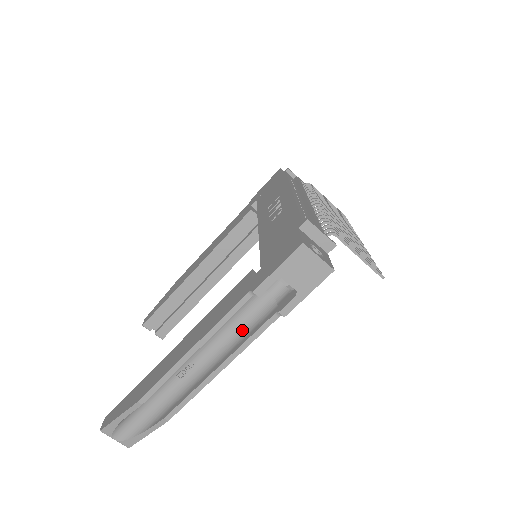
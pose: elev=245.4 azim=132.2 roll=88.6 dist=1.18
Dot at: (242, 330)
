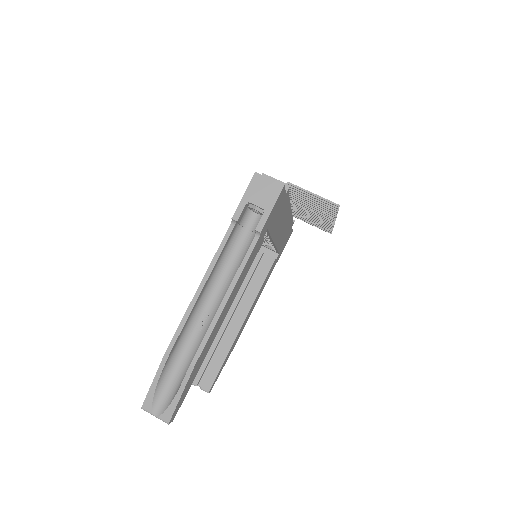
Dot at: (238, 267)
